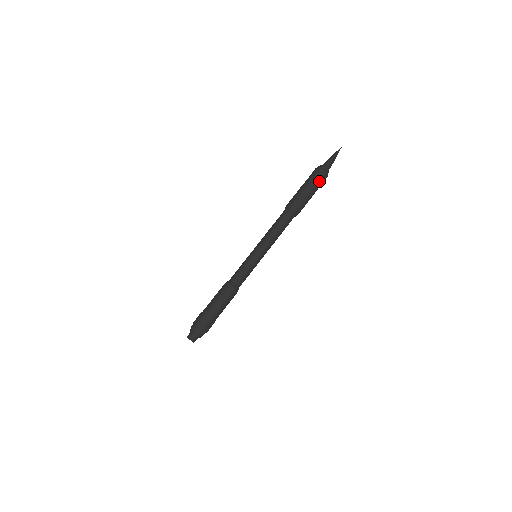
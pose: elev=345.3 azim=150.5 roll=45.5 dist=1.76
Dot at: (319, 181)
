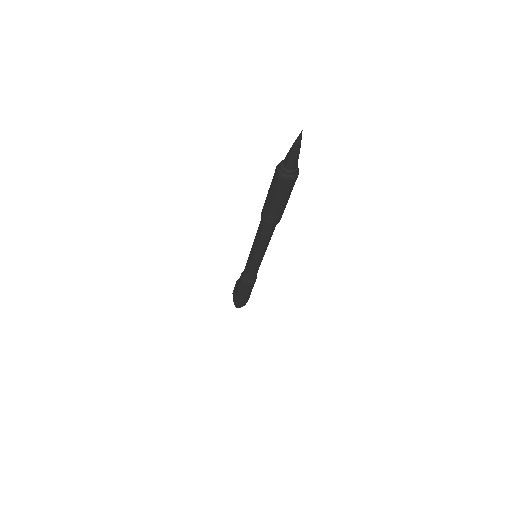
Dot at: (291, 189)
